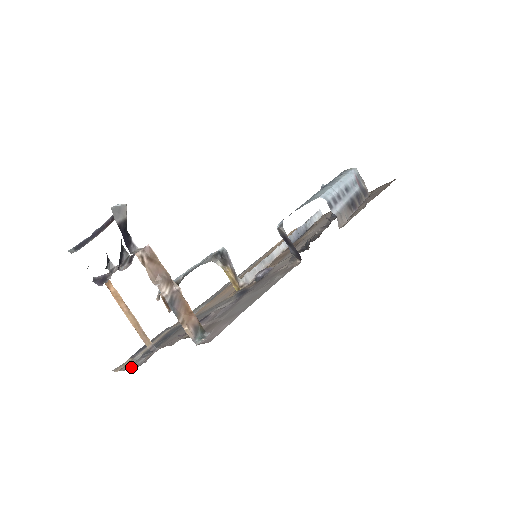
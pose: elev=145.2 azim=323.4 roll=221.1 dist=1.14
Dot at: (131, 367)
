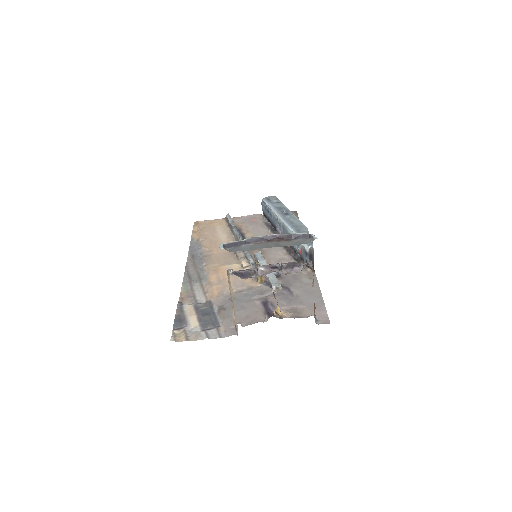
Dot at: (209, 338)
